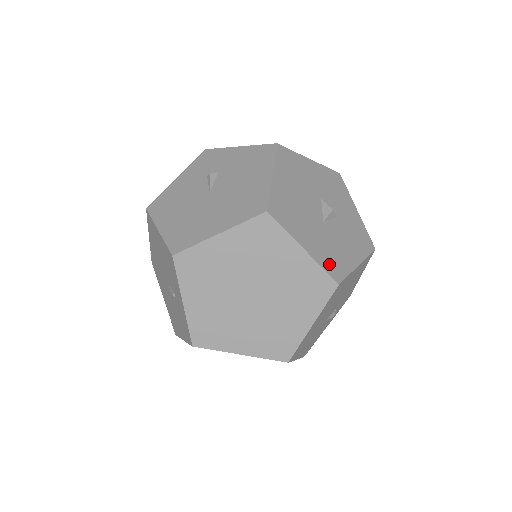
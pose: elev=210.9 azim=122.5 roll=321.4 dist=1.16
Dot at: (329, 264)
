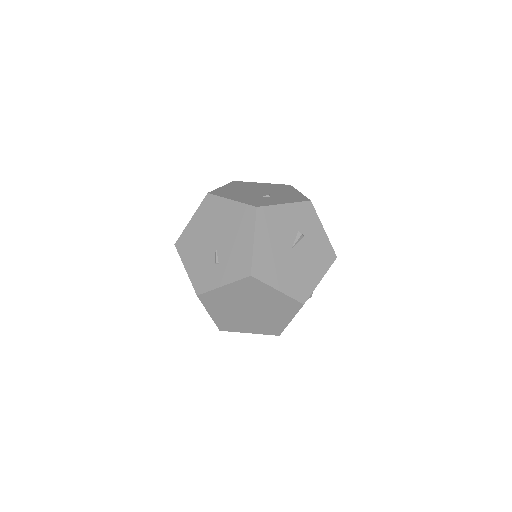
Dot at: occluded
